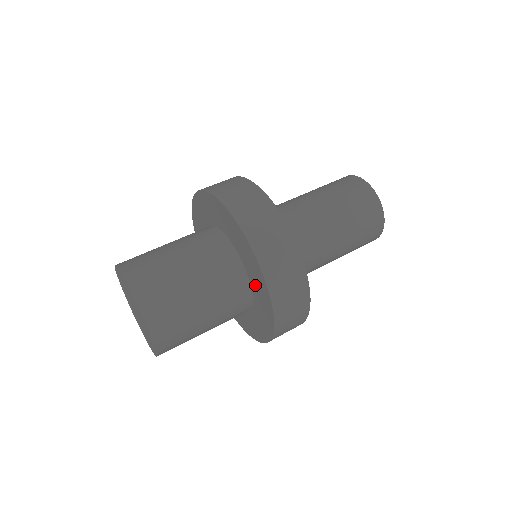
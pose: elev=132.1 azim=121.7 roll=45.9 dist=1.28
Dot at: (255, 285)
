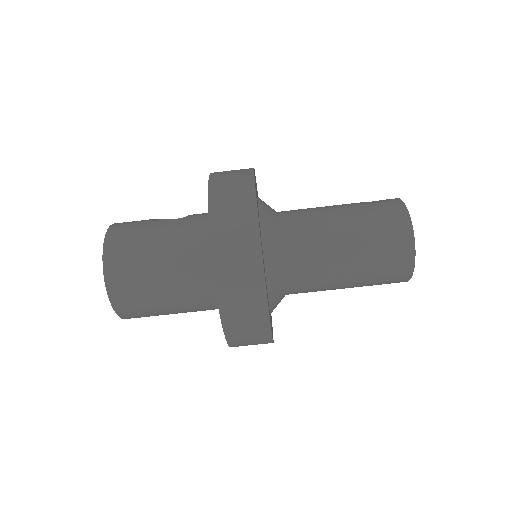
Dot at: occluded
